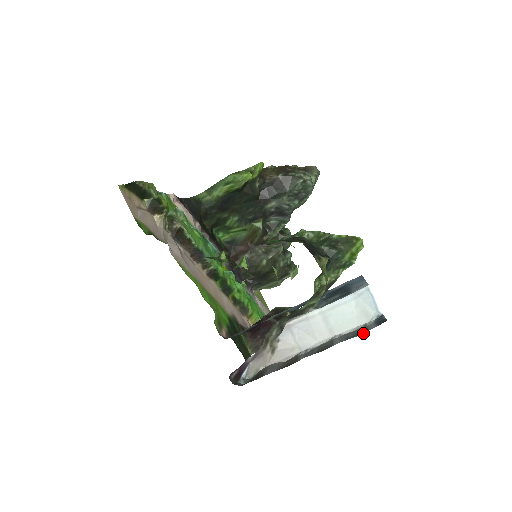
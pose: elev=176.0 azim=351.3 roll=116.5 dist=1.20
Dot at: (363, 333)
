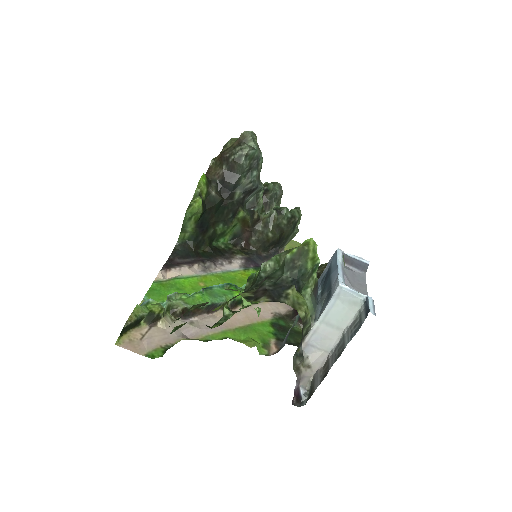
Dot at: occluded
